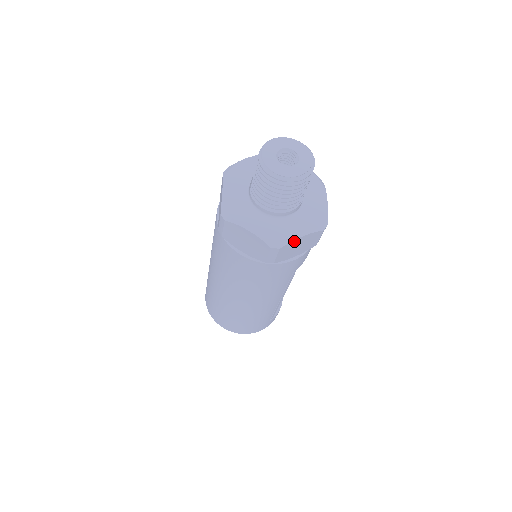
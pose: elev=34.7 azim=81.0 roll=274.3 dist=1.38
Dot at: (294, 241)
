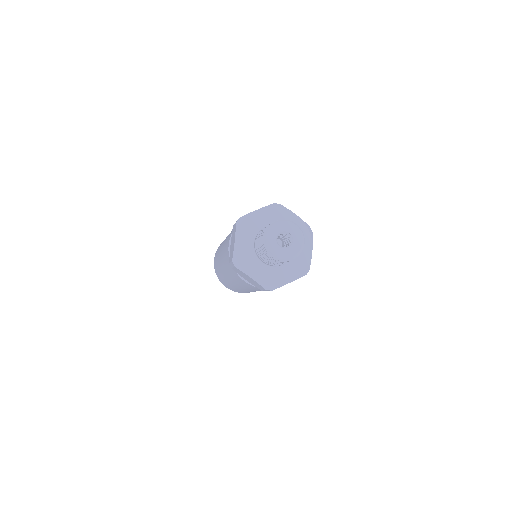
Dot at: (283, 285)
